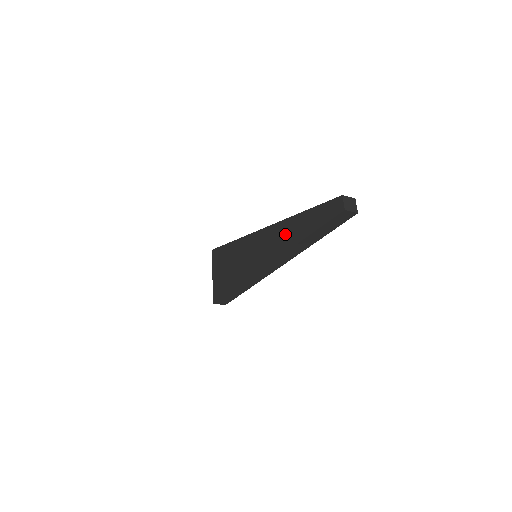
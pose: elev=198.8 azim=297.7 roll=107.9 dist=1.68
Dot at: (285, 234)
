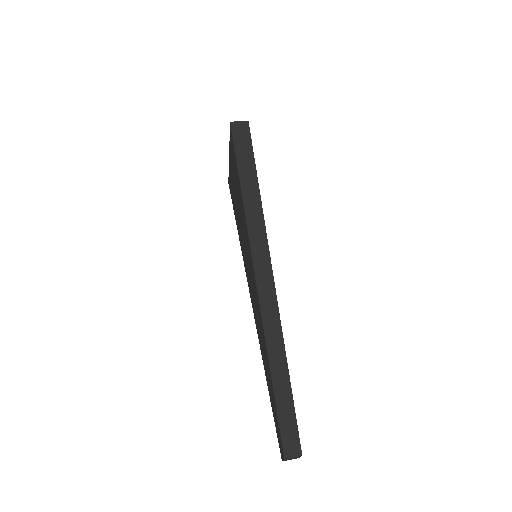
Dot at: (262, 342)
